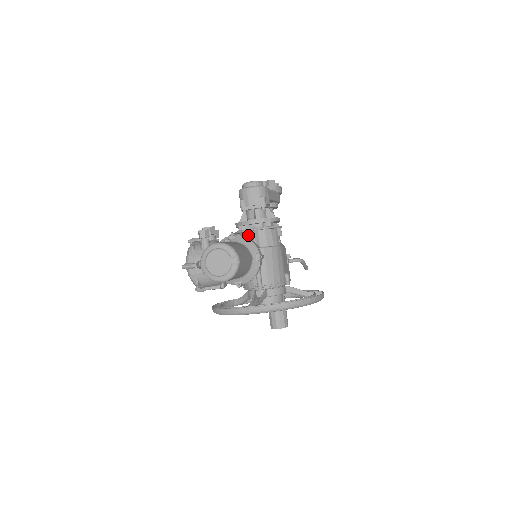
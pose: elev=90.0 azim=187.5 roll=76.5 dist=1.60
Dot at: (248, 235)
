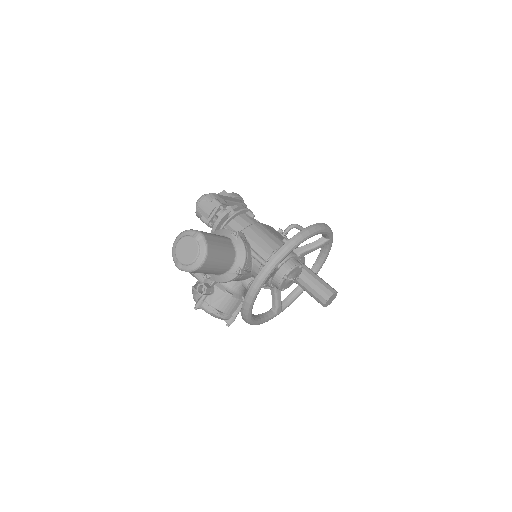
Dot at: occluded
